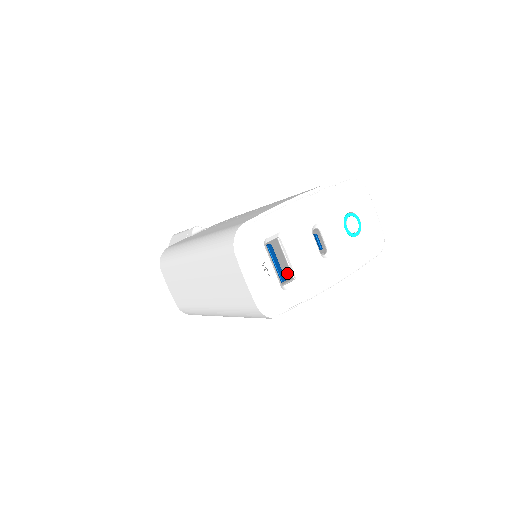
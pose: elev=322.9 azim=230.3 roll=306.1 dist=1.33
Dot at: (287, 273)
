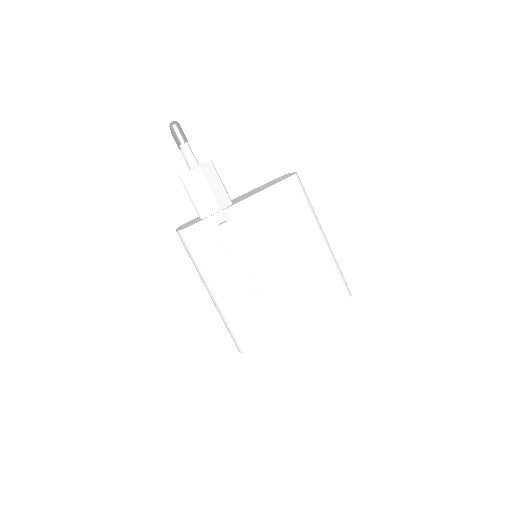
Dot at: occluded
